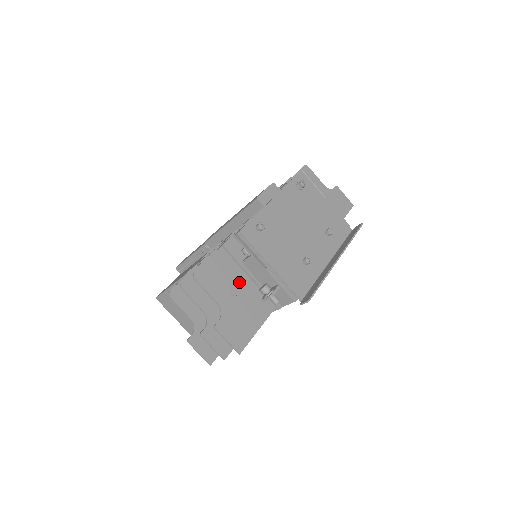
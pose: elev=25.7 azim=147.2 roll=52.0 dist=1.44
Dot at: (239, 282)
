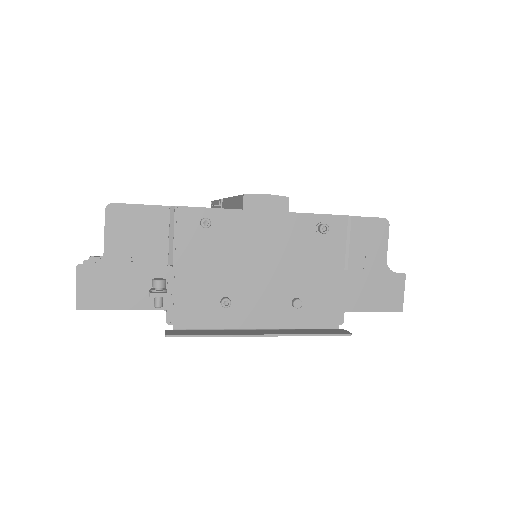
Dot at: (151, 253)
